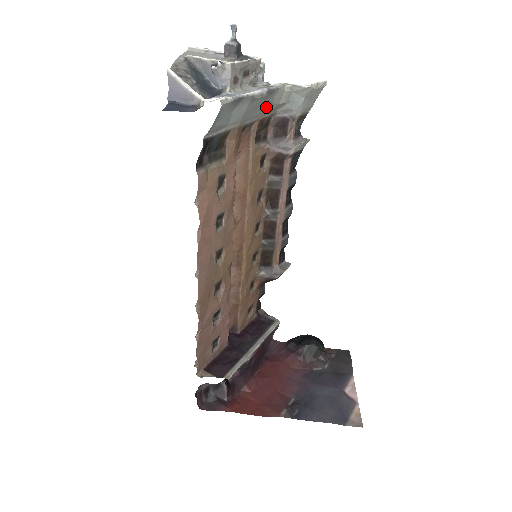
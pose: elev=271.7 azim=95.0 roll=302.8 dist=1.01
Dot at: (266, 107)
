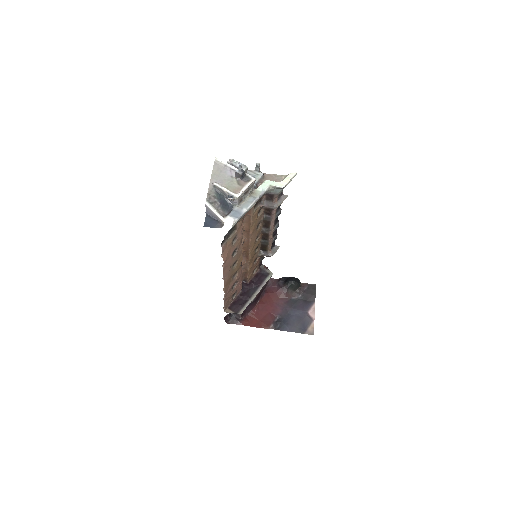
Dot at: occluded
